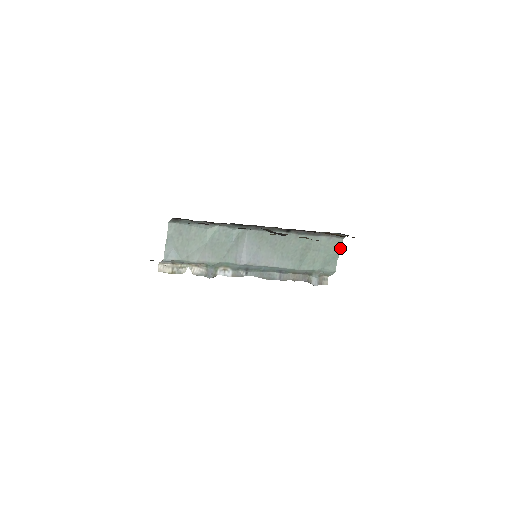
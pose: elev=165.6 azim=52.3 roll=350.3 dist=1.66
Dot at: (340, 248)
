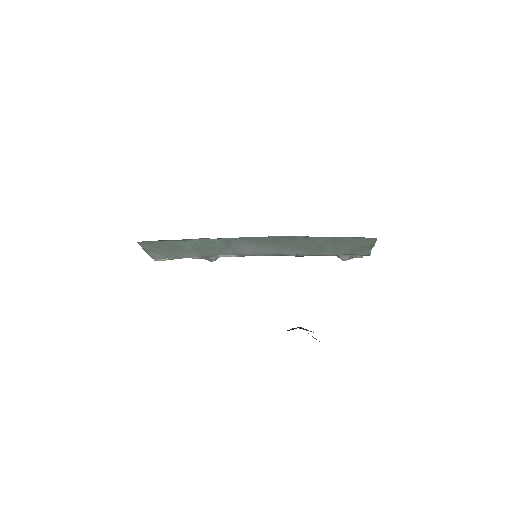
Dot at: (374, 243)
